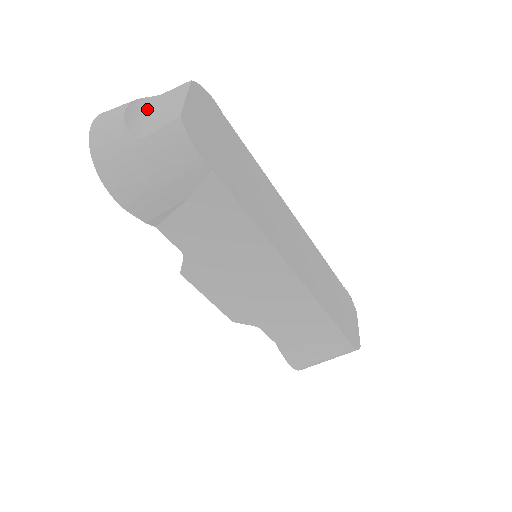
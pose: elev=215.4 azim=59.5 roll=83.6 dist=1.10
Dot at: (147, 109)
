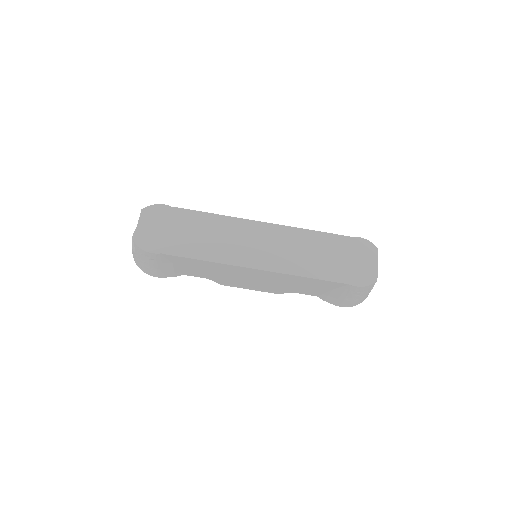
Dot at: occluded
